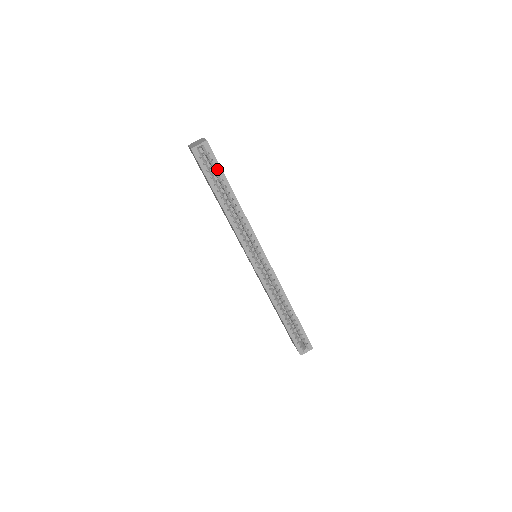
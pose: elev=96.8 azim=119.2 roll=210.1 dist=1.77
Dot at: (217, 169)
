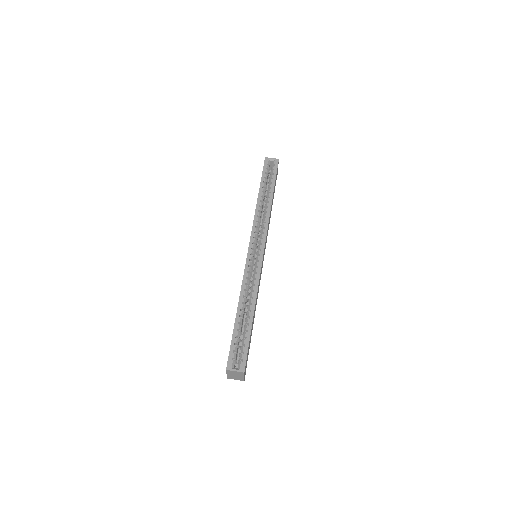
Dot at: (273, 176)
